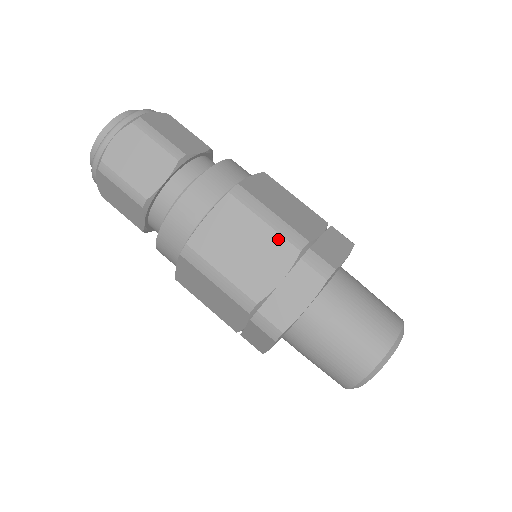
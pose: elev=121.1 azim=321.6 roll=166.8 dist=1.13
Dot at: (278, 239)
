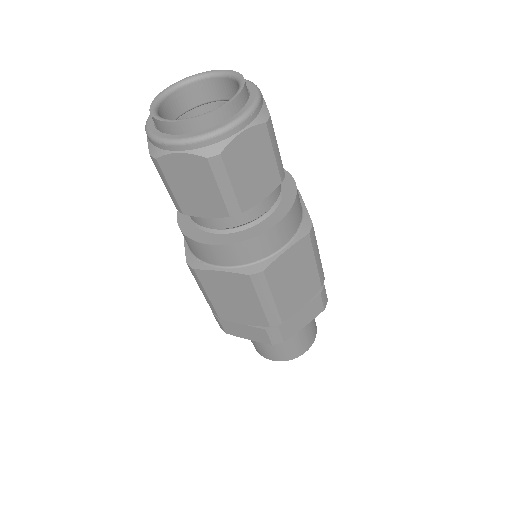
Dot at: (261, 314)
